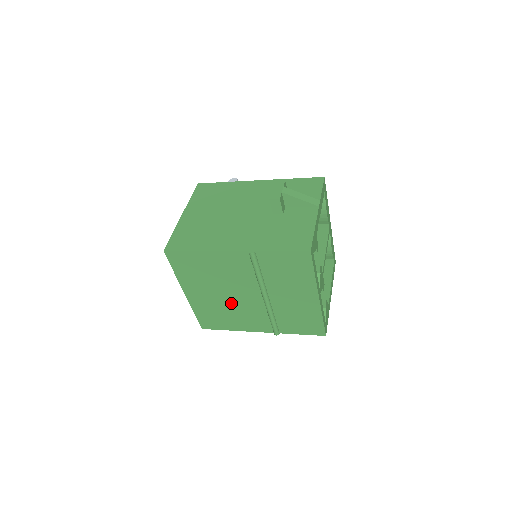
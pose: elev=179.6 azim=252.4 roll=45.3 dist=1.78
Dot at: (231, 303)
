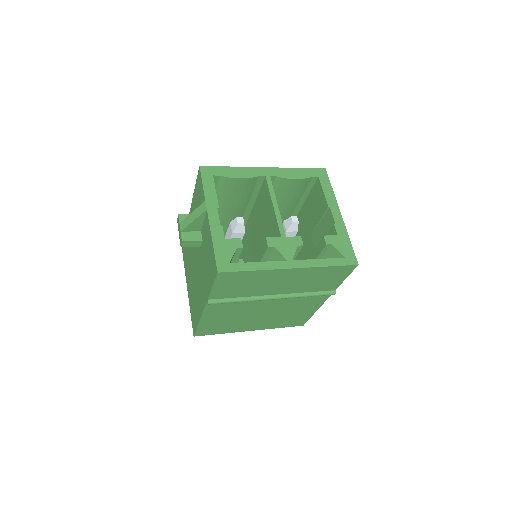
Dot at: (275, 312)
